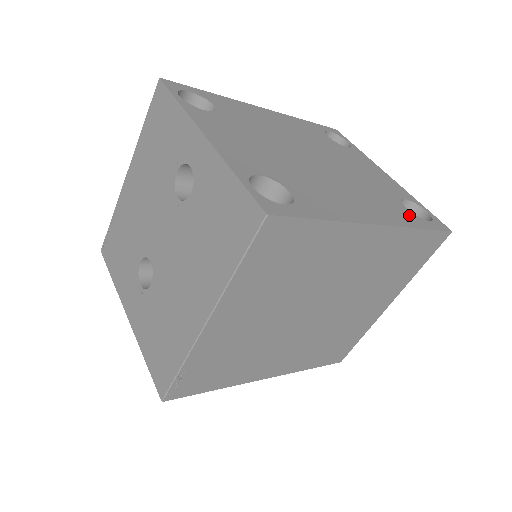
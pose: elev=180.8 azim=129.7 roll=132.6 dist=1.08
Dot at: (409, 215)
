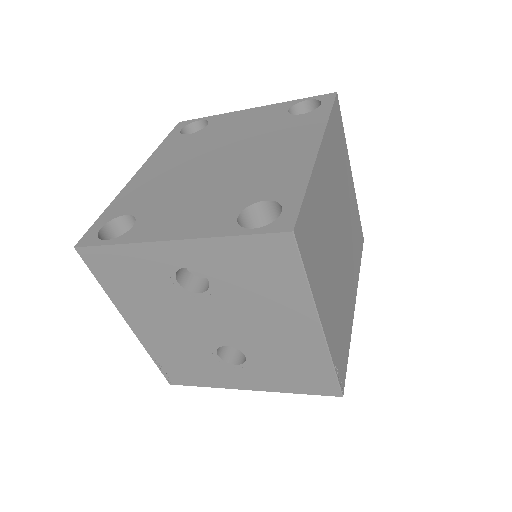
Dot at: (310, 117)
